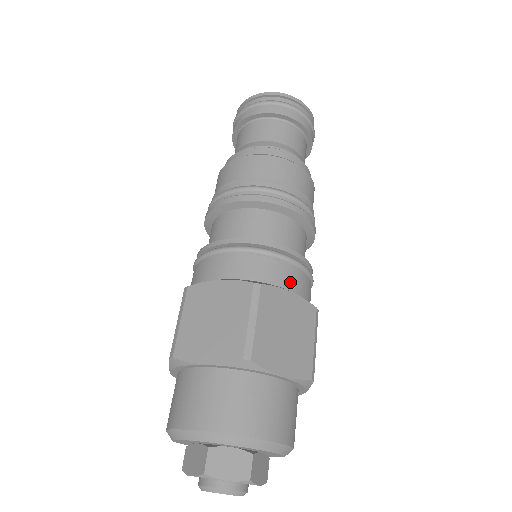
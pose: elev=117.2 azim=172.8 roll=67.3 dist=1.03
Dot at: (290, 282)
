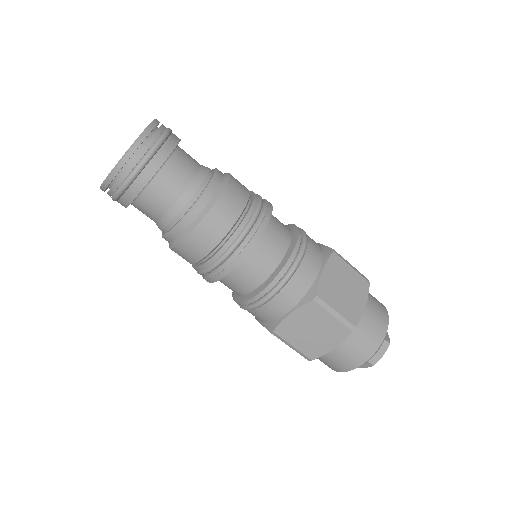
Dot at: (284, 307)
